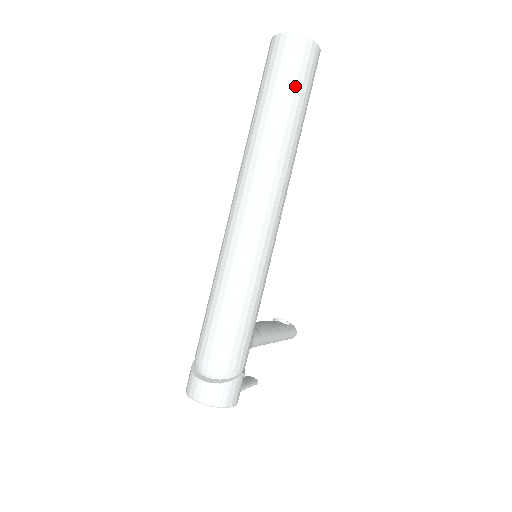
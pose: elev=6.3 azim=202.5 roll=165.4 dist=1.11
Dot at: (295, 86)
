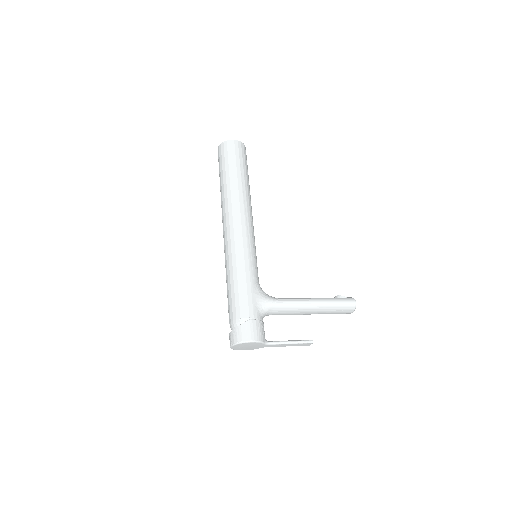
Dot at: (225, 165)
